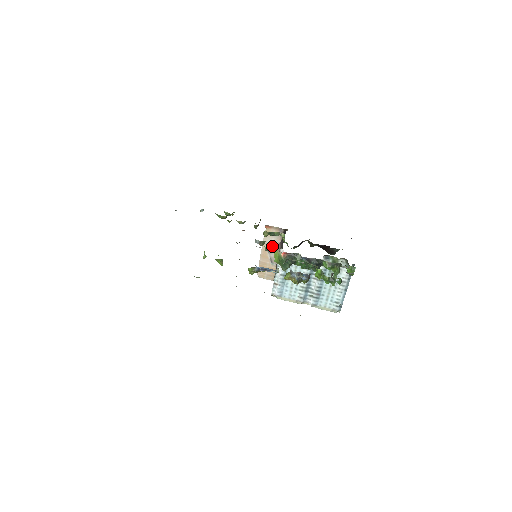
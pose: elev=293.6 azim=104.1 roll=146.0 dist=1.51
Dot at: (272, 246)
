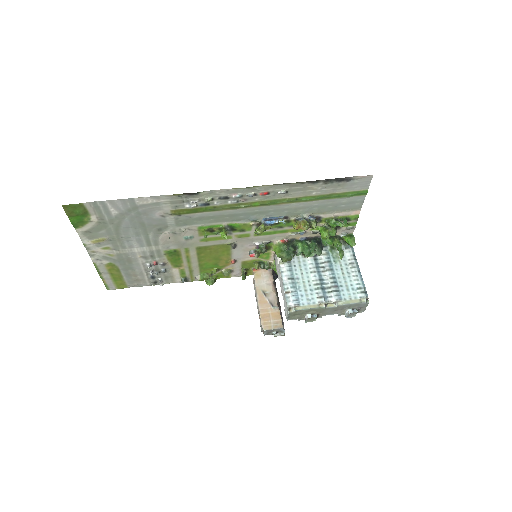
Dot at: (266, 288)
